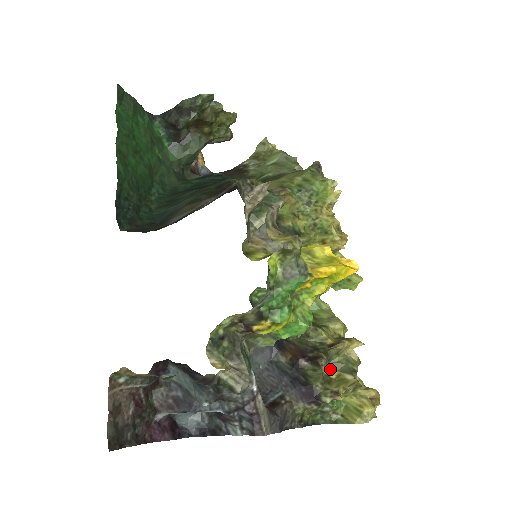
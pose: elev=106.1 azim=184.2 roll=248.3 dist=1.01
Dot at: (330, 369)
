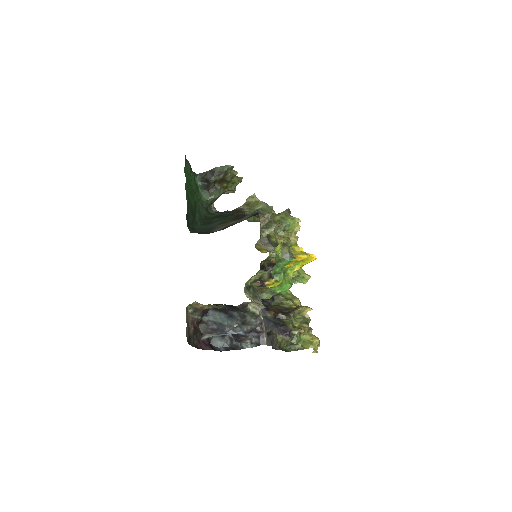
Dot at: (295, 322)
